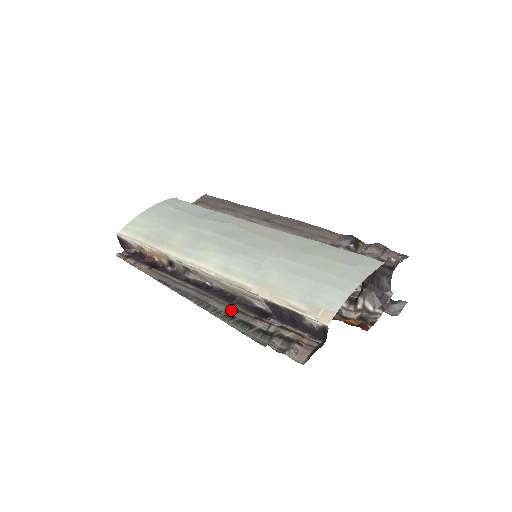
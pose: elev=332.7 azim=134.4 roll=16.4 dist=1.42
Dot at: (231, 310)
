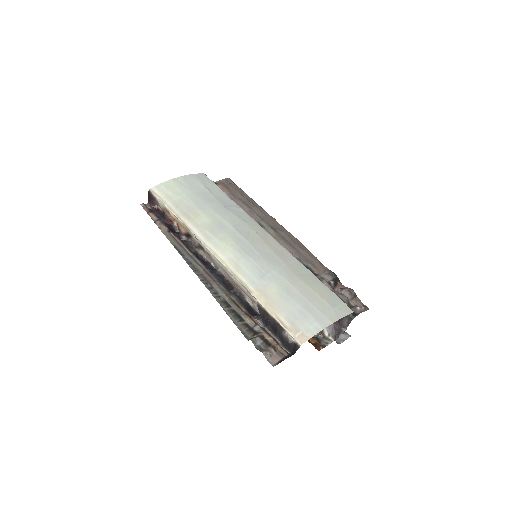
Dot at: (229, 299)
